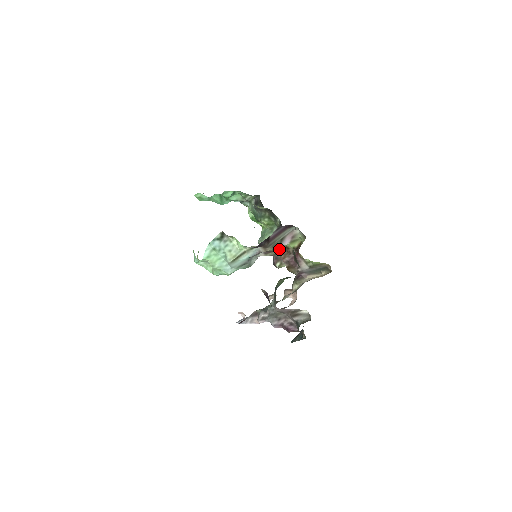
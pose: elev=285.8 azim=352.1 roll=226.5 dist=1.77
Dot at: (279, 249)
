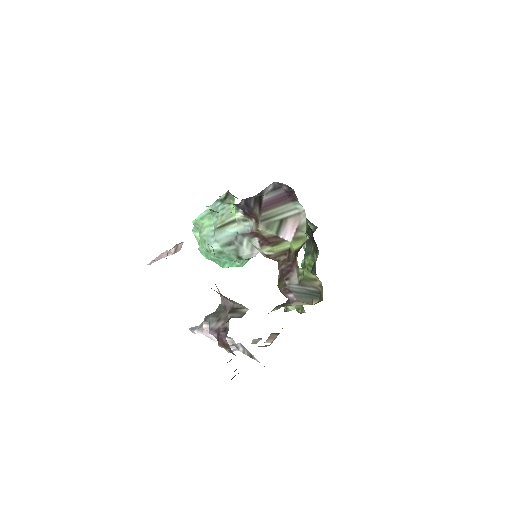
Dot at: (278, 245)
